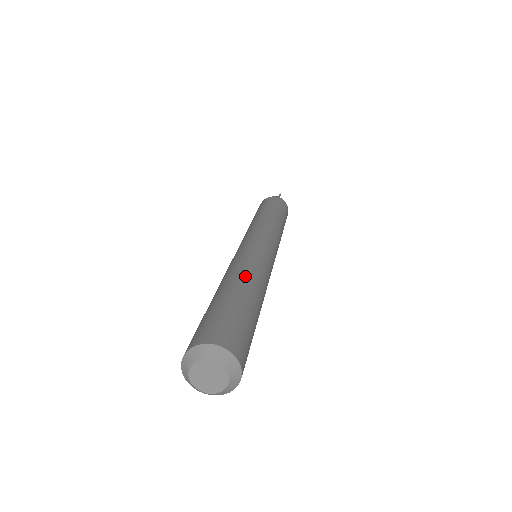
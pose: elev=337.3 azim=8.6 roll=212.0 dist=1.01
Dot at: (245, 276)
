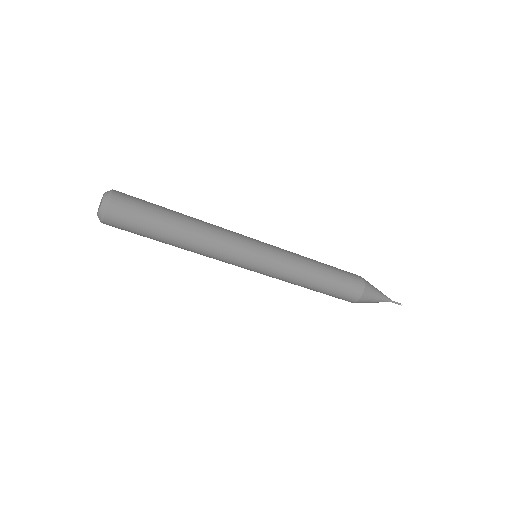
Dot at: occluded
